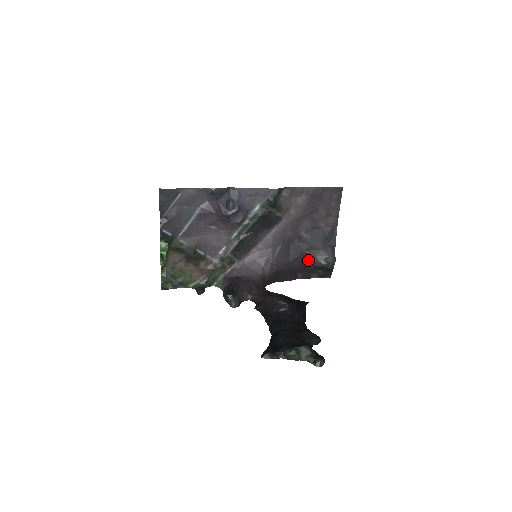
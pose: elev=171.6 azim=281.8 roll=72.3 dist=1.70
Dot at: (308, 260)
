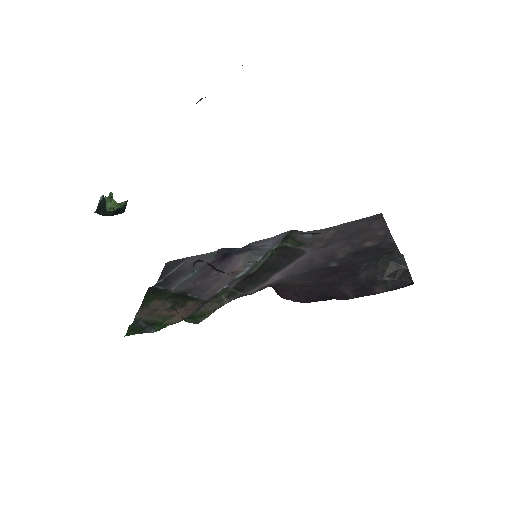
Dot at: (357, 272)
